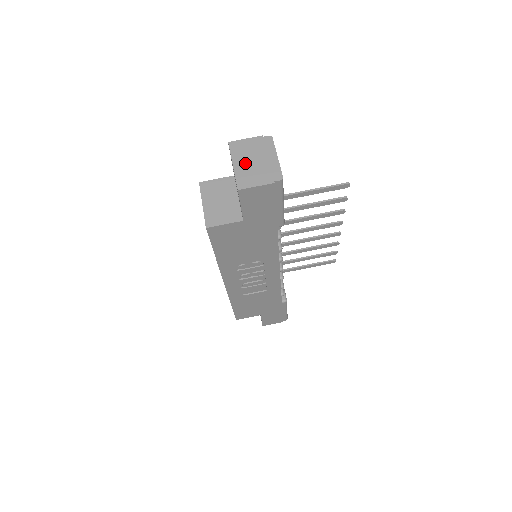
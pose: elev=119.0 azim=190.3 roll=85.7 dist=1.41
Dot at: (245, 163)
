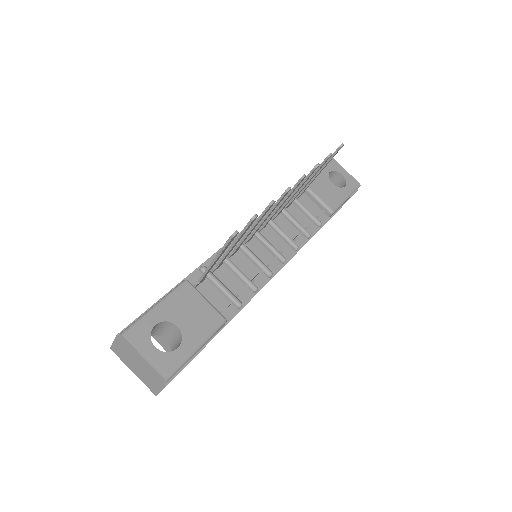
Dot at: (136, 369)
